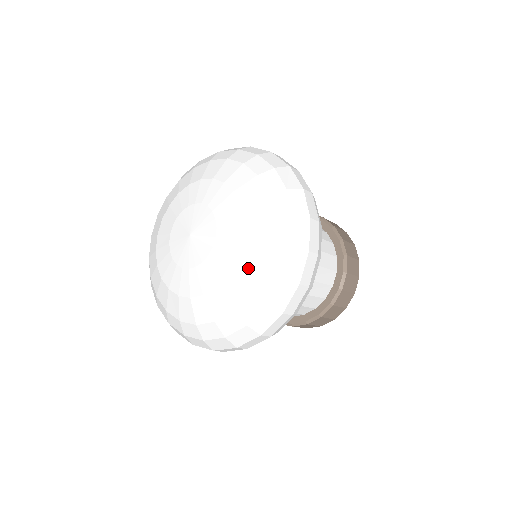
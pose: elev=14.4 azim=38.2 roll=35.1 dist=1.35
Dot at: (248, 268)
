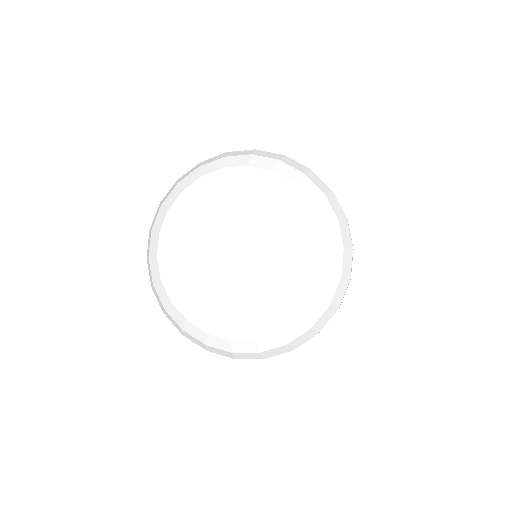
Dot at: (302, 295)
